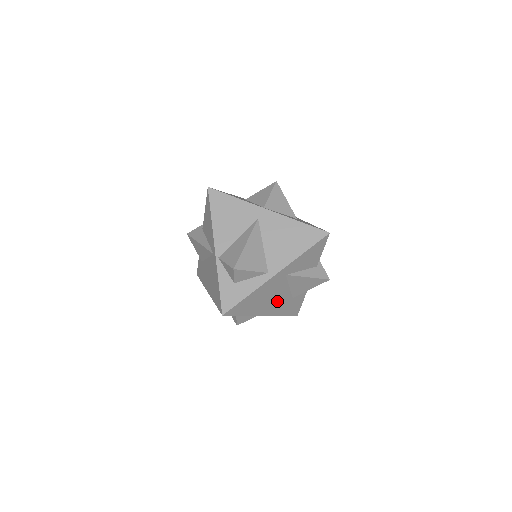
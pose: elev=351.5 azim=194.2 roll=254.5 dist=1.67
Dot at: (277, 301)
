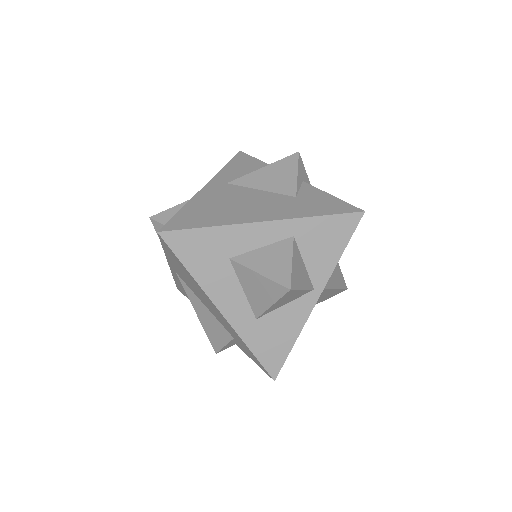
Dot at: (264, 205)
